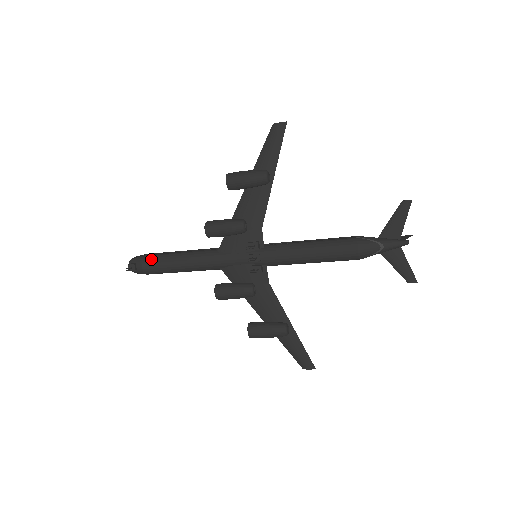
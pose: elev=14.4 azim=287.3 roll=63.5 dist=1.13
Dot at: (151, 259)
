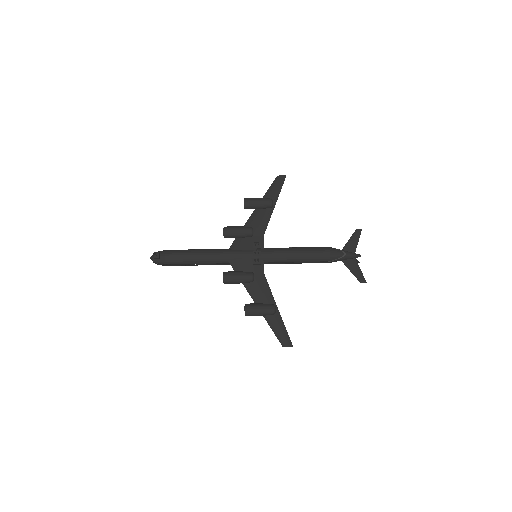
Dot at: (174, 251)
